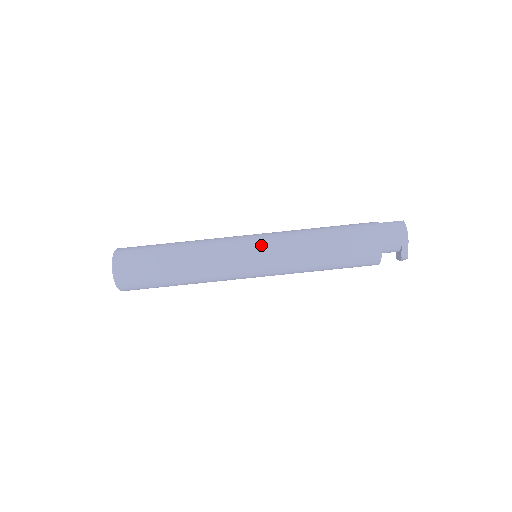
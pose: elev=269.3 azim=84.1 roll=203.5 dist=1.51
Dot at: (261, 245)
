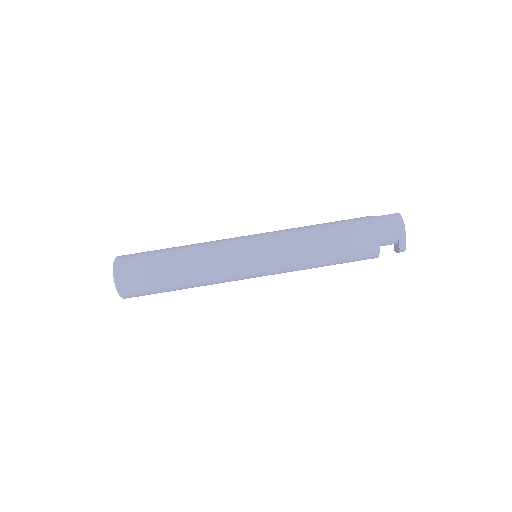
Dot at: (261, 244)
